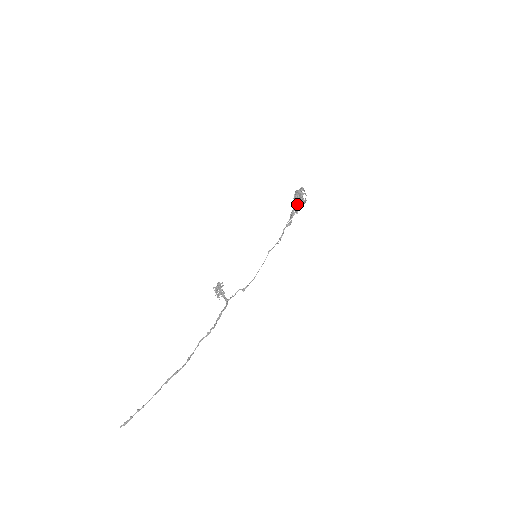
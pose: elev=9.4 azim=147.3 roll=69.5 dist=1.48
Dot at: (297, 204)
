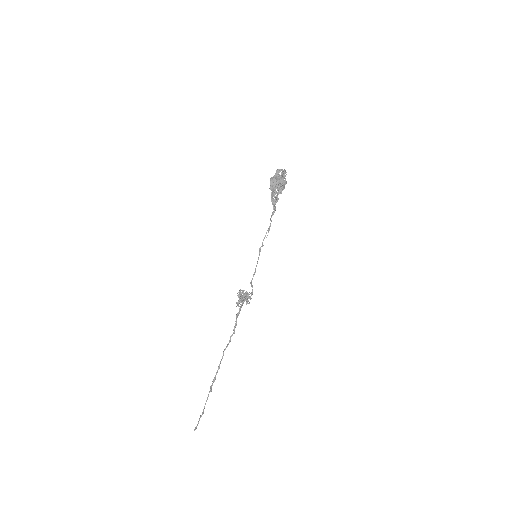
Dot at: (271, 190)
